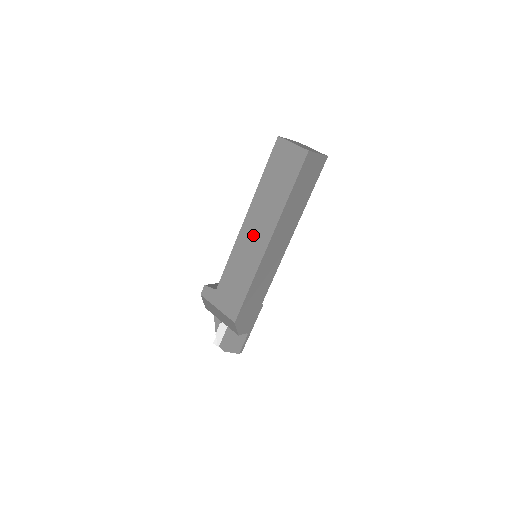
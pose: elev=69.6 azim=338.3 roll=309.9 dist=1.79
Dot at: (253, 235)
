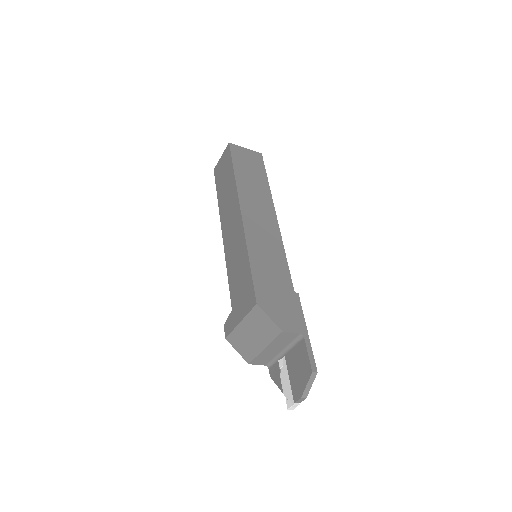
Dot at: (231, 228)
